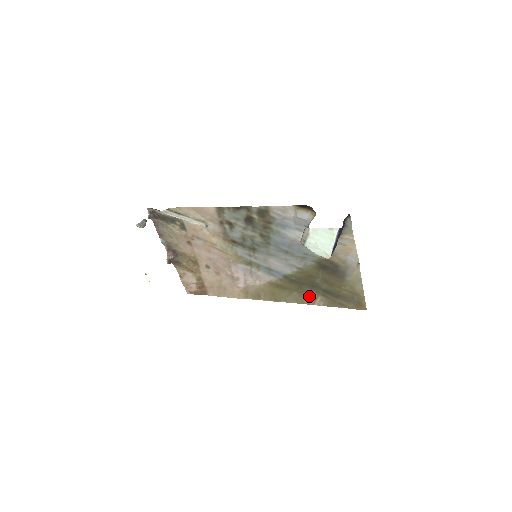
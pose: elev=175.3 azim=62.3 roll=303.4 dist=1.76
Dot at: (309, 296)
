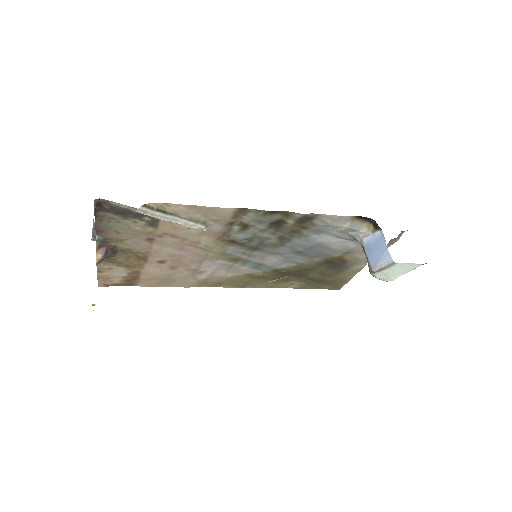
Dot at: (287, 282)
